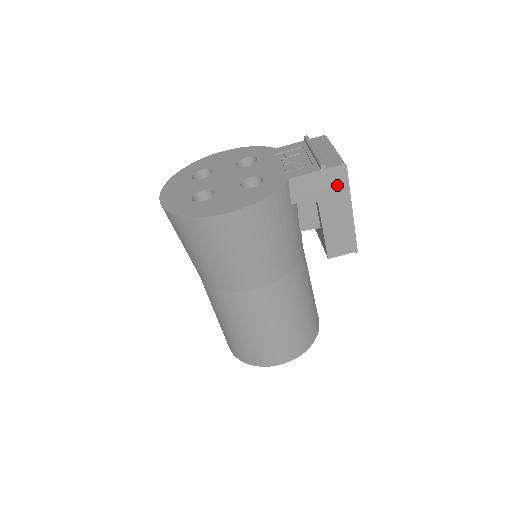
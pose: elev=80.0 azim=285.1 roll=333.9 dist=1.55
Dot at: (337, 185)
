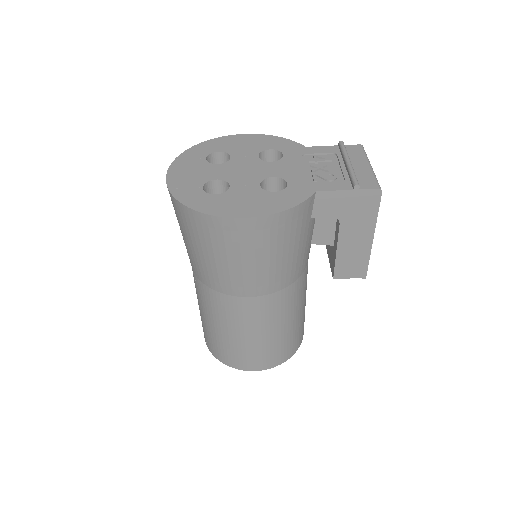
Dot at: (366, 208)
